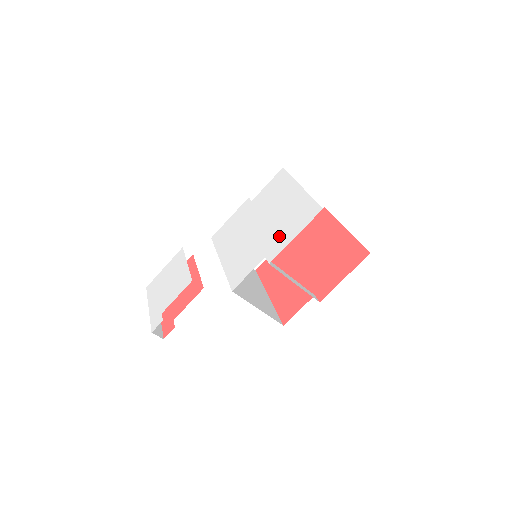
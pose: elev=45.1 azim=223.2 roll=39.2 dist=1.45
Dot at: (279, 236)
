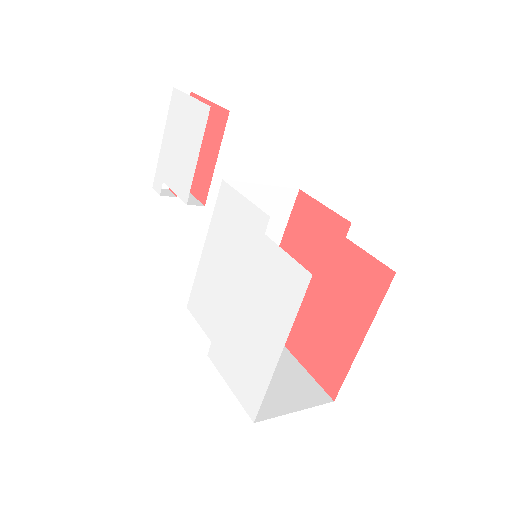
Dot at: (228, 353)
